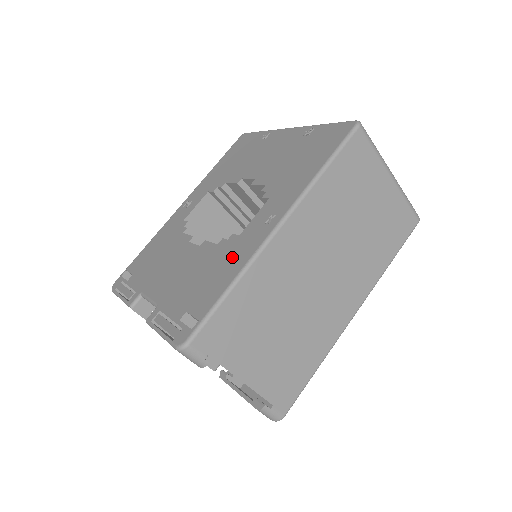
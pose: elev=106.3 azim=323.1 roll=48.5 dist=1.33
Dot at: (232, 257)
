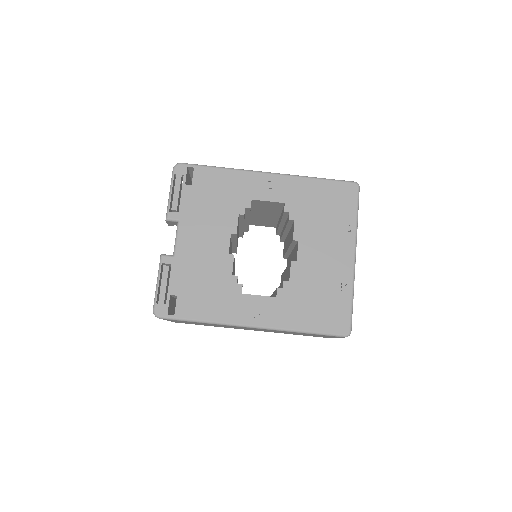
Dot at: (223, 303)
